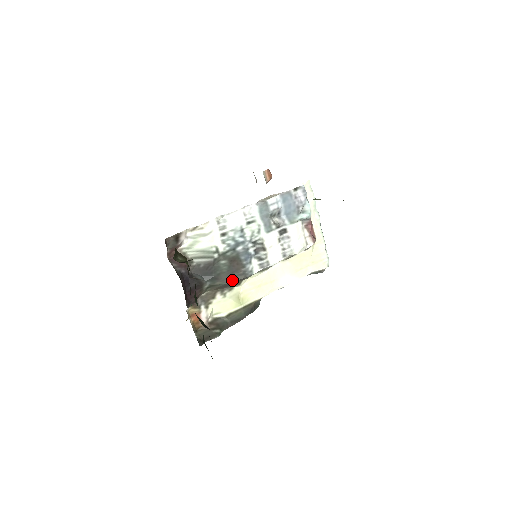
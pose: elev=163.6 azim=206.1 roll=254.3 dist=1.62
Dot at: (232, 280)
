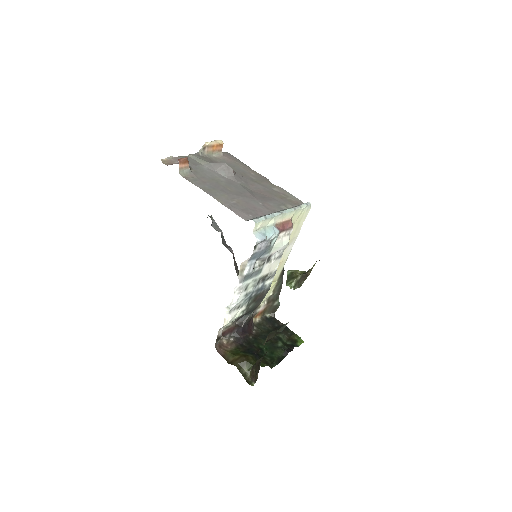
Dot at: (263, 298)
